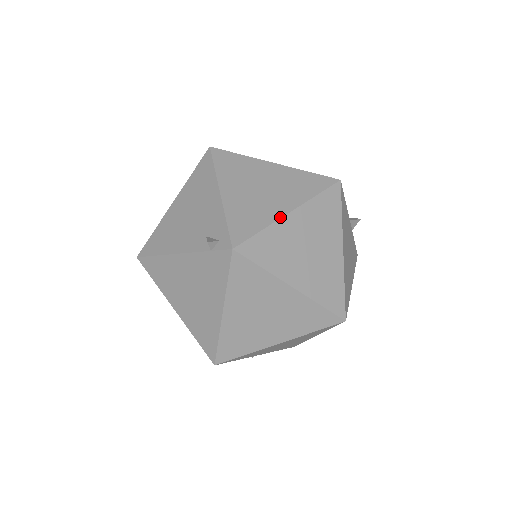
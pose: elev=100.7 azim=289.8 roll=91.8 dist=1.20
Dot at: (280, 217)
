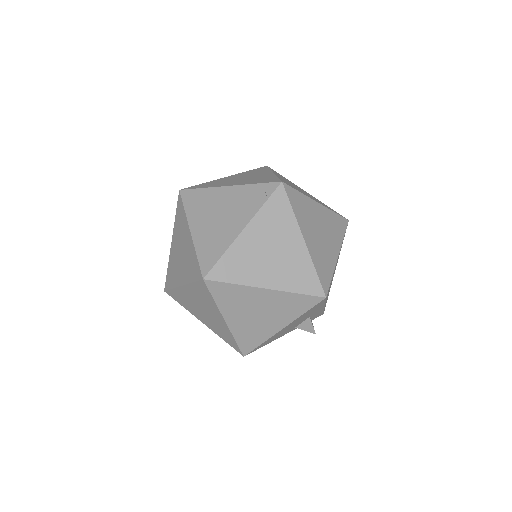
Dot at: (274, 174)
